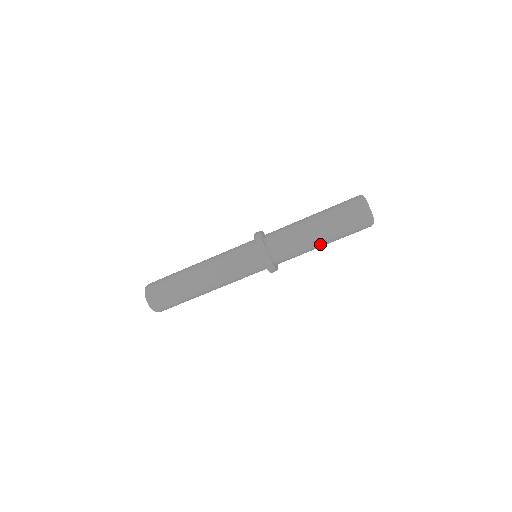
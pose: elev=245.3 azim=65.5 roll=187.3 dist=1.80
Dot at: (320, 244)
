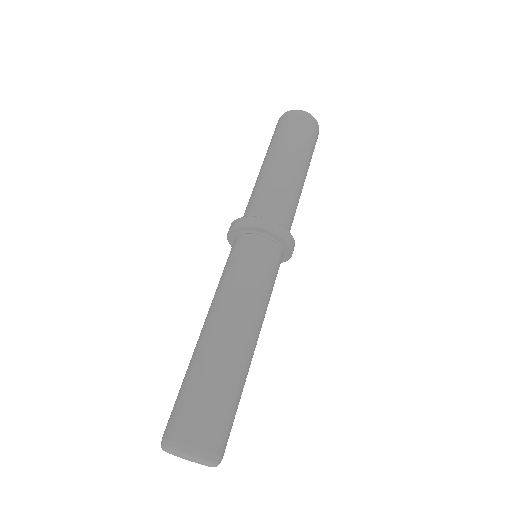
Dot at: (289, 167)
